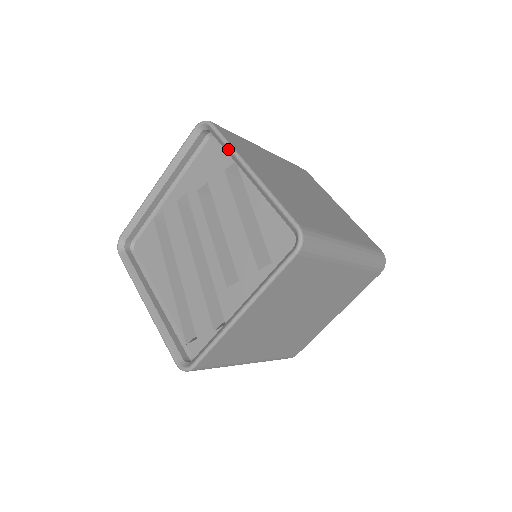
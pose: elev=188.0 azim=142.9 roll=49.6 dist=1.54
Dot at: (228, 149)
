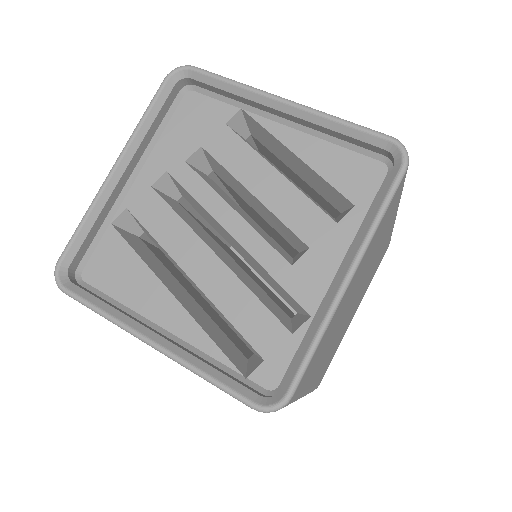
Dot at: (236, 86)
